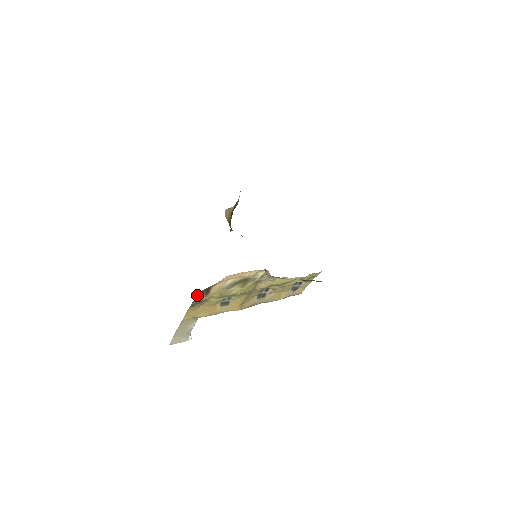
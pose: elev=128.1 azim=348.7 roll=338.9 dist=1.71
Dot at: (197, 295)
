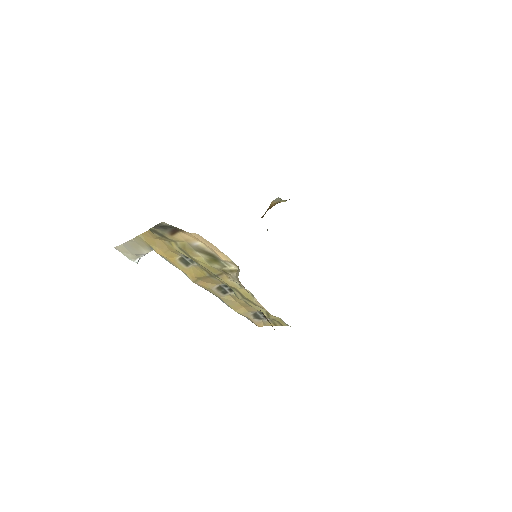
Dot at: (161, 224)
